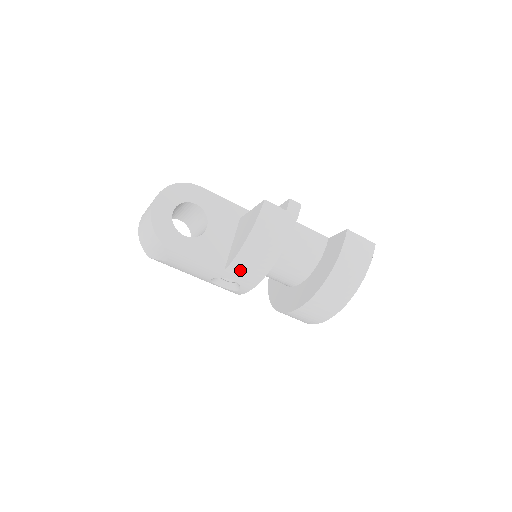
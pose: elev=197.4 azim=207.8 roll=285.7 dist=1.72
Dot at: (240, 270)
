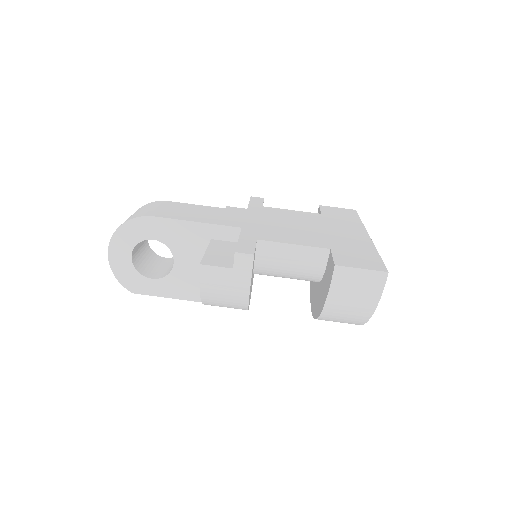
Dot at: occluded
